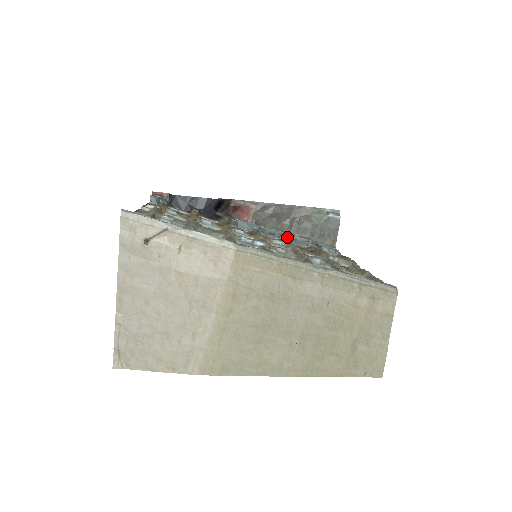
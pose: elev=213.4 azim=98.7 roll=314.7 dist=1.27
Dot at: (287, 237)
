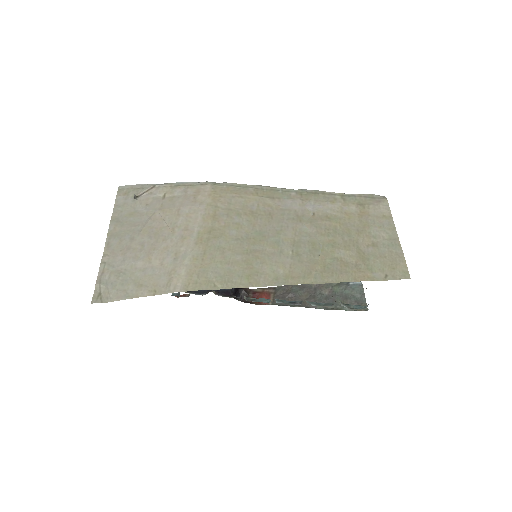
Dot at: (309, 302)
